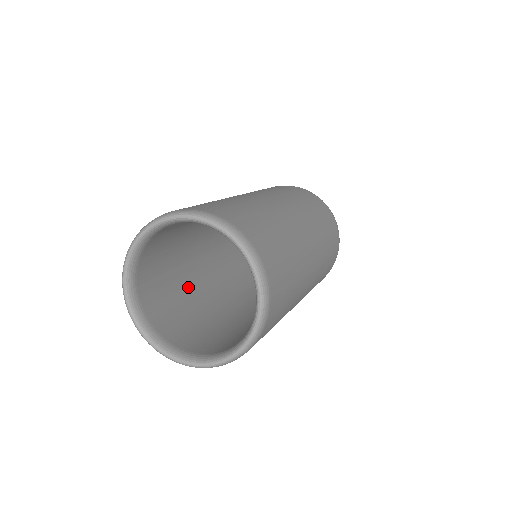
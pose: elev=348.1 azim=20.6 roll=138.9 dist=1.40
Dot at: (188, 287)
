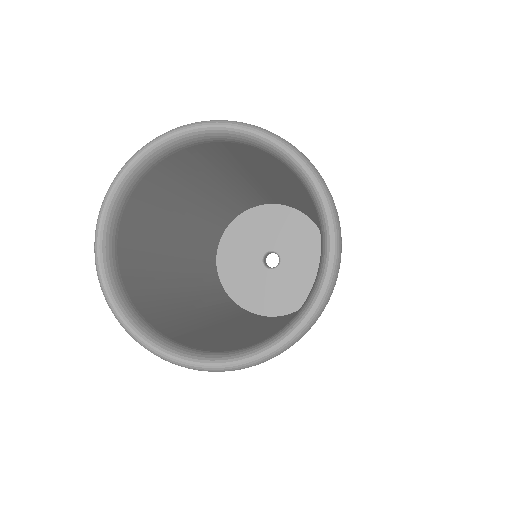
Dot at: (177, 211)
